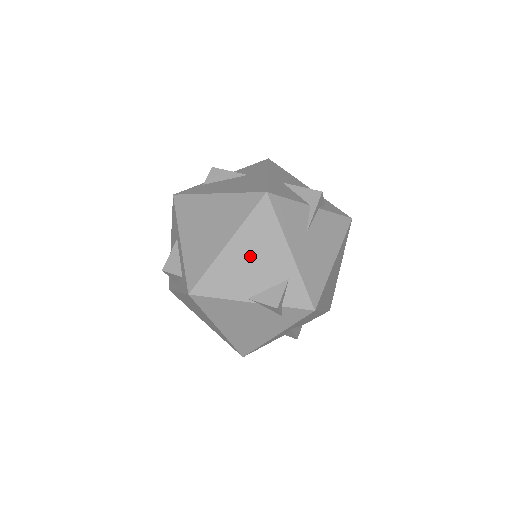
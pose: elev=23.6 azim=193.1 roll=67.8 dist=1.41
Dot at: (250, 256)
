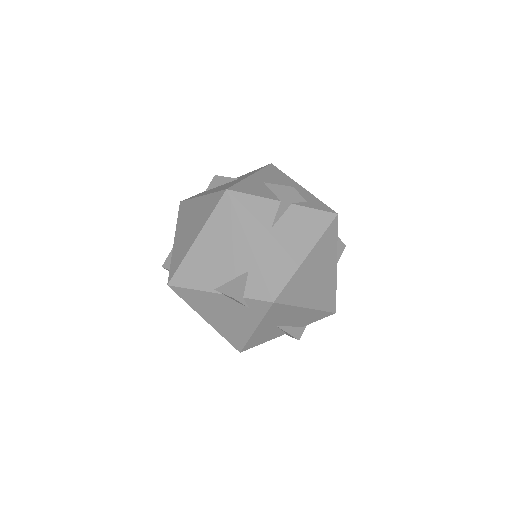
Dot at: (215, 249)
